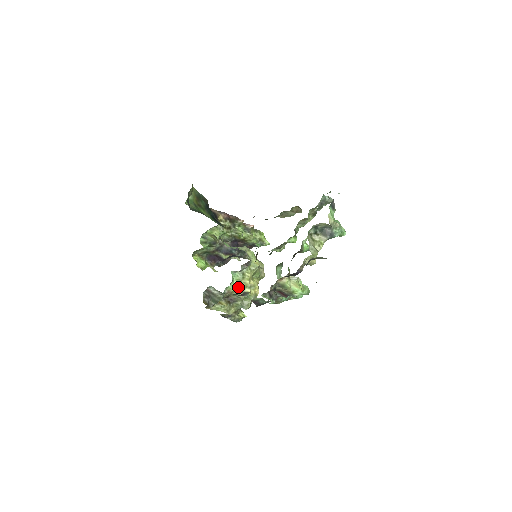
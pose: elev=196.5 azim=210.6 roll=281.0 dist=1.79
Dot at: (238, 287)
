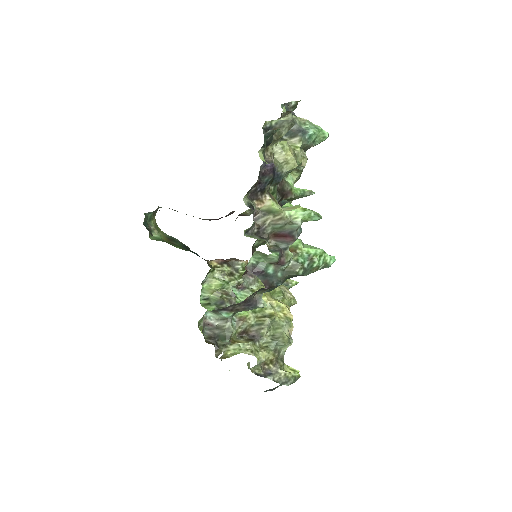
Dot at: (253, 311)
